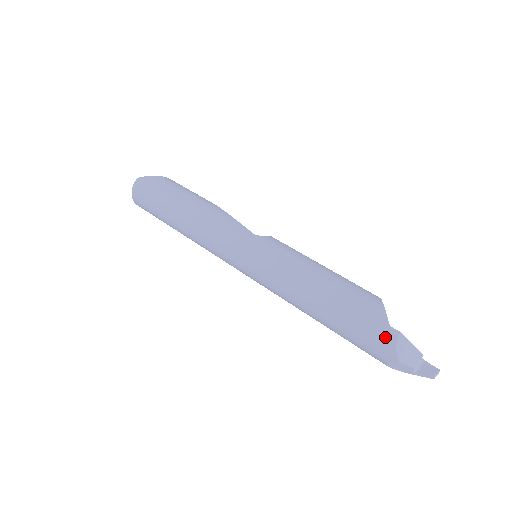
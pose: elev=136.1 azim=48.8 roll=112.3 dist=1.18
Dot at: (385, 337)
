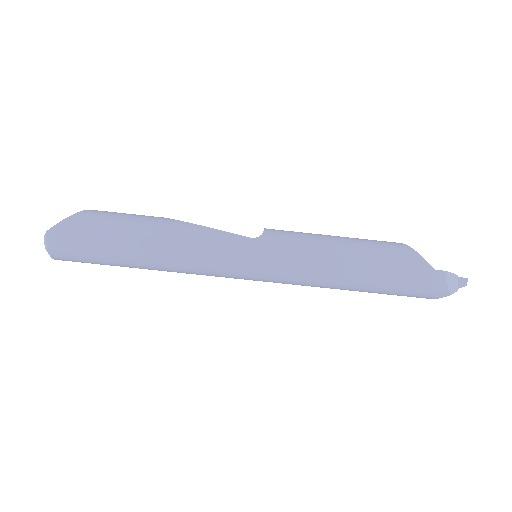
Dot at: (435, 281)
